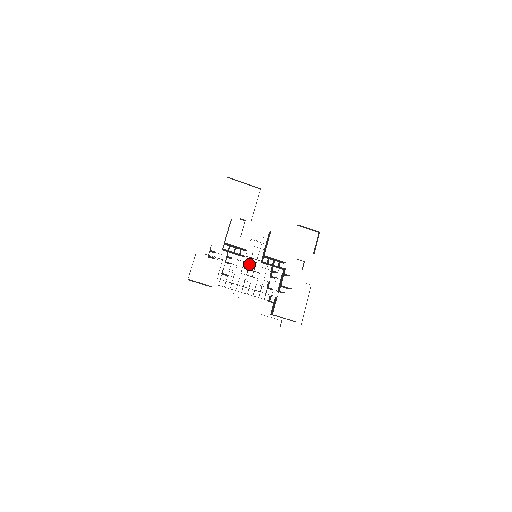
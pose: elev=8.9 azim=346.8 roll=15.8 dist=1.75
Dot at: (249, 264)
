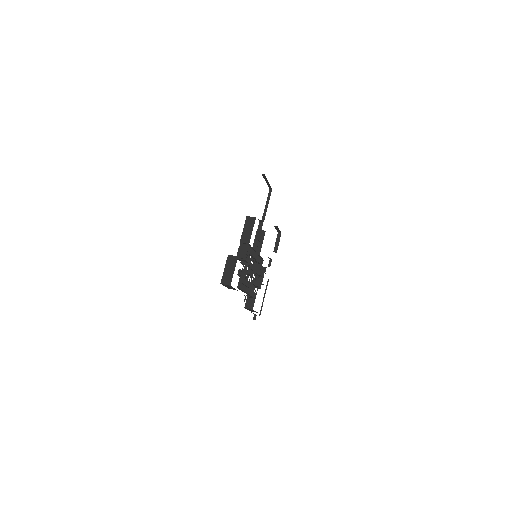
Dot at: (252, 264)
